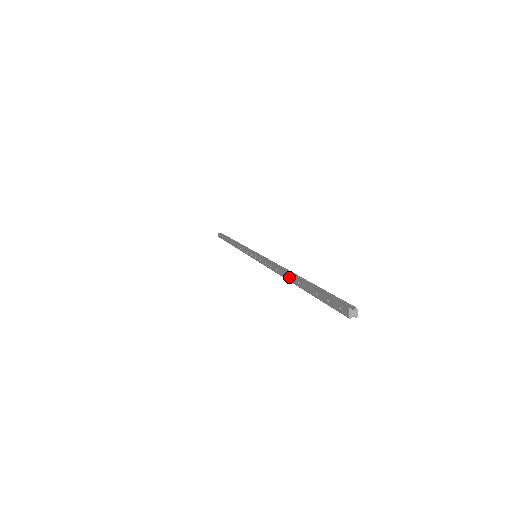
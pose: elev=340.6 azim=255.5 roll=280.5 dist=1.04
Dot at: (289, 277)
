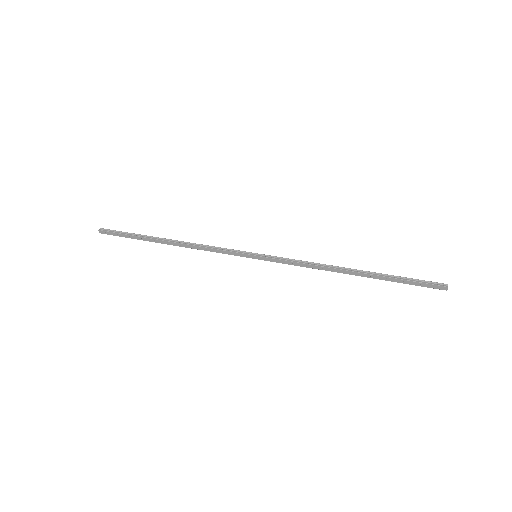
Dot at: (352, 273)
